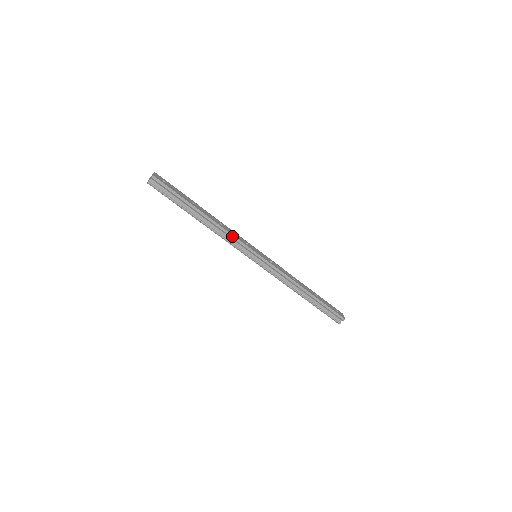
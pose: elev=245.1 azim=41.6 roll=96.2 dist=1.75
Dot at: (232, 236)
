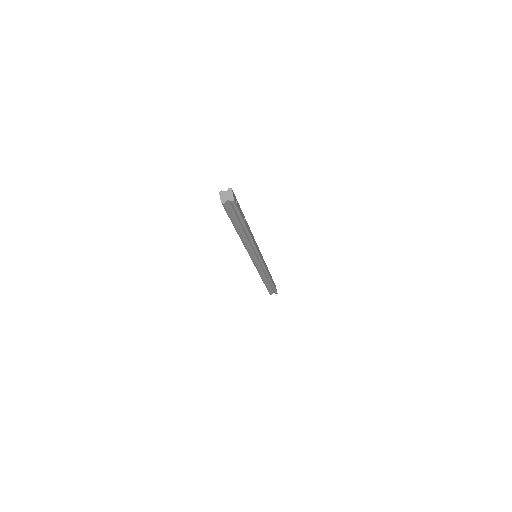
Dot at: (255, 247)
